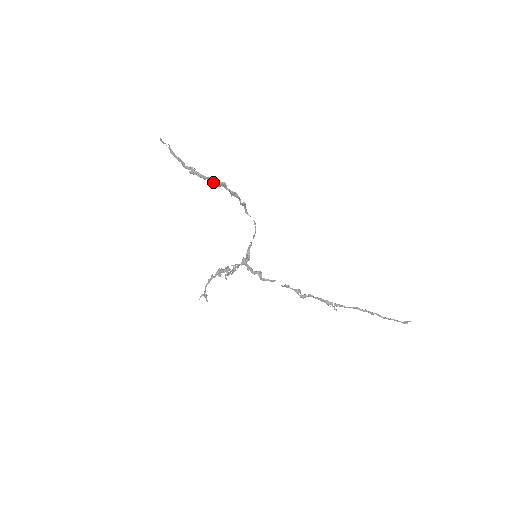
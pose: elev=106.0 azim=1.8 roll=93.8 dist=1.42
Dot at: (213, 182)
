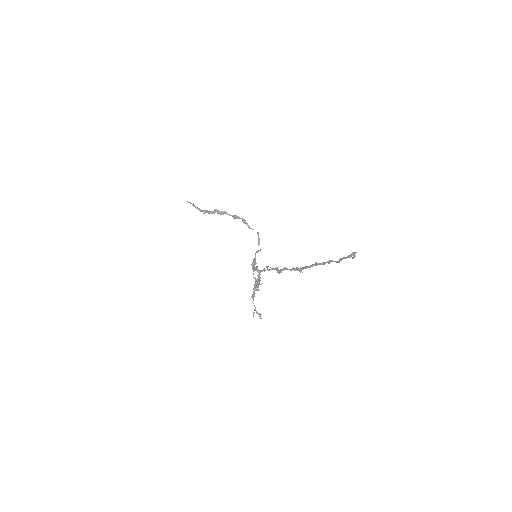
Dot at: (217, 213)
